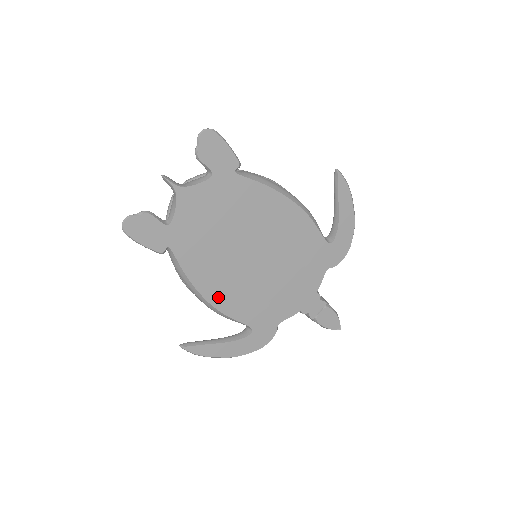
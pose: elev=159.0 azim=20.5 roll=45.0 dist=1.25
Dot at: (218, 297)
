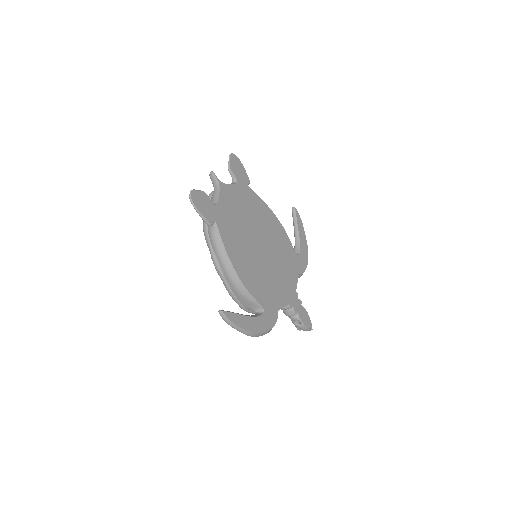
Dot at: (243, 273)
